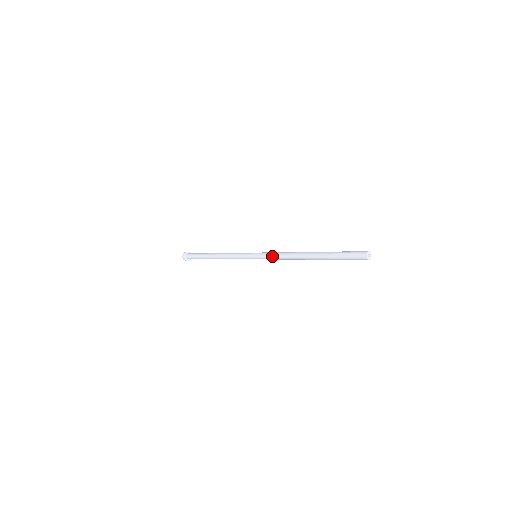
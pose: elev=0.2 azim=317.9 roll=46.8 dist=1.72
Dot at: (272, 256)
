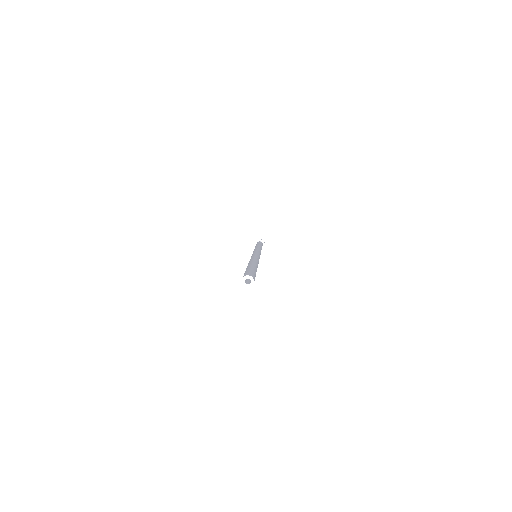
Dot at: occluded
